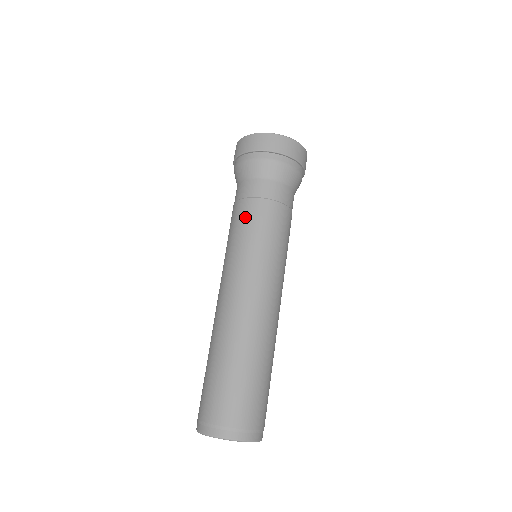
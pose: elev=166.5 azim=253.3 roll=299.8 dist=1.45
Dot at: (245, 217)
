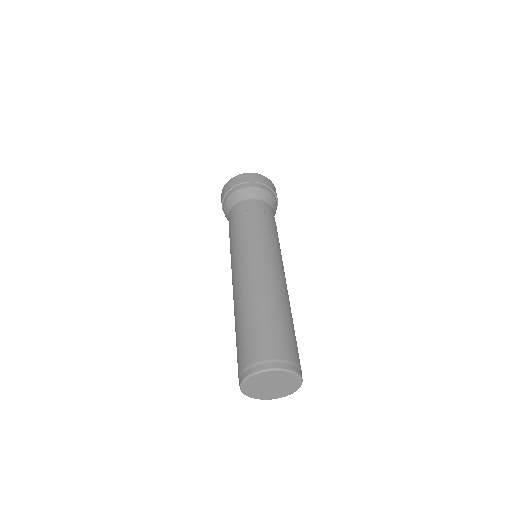
Dot at: (251, 221)
